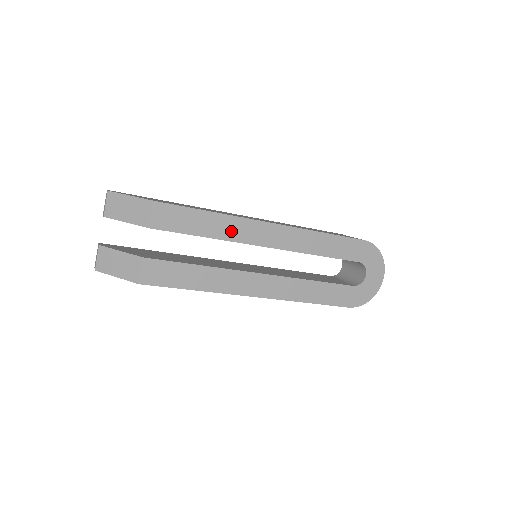
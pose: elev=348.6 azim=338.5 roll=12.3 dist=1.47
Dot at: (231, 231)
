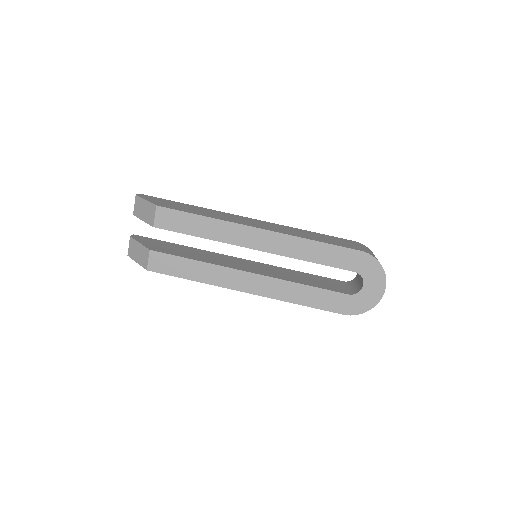
Dot at: (222, 233)
